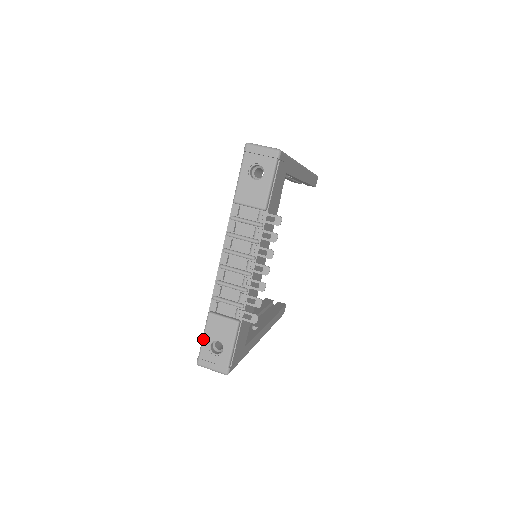
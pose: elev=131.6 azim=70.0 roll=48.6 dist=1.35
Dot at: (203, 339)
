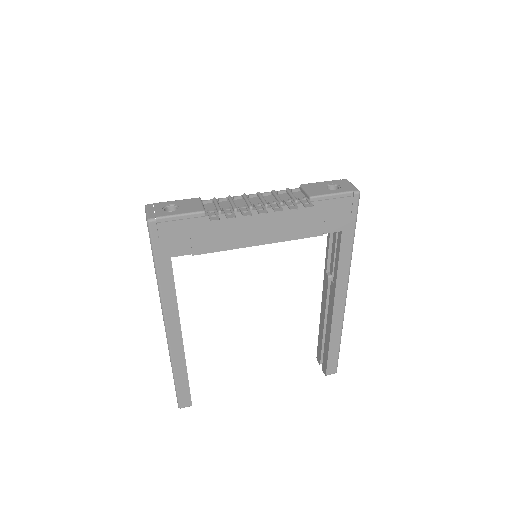
Dot at: (173, 201)
